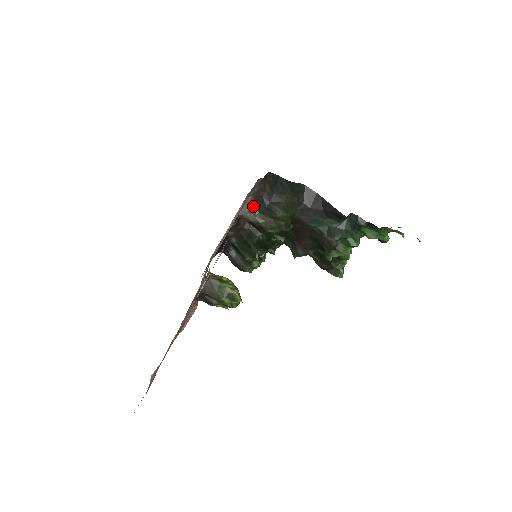
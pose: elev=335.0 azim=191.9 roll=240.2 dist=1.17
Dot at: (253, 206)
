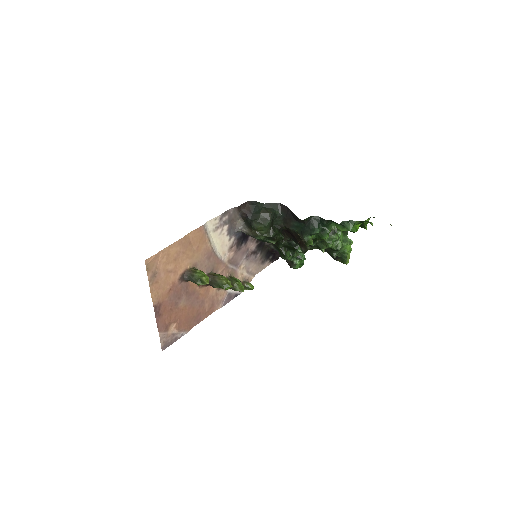
Dot at: (245, 224)
